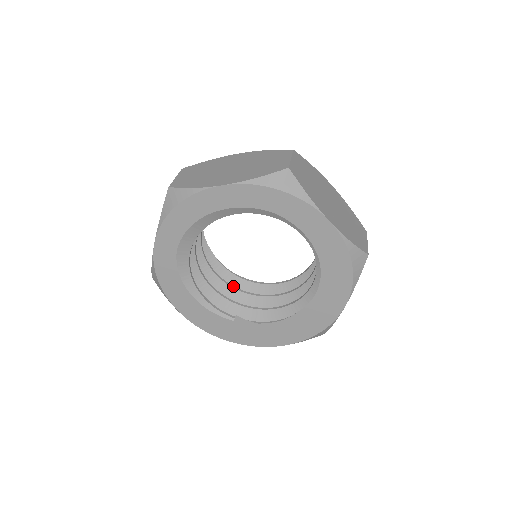
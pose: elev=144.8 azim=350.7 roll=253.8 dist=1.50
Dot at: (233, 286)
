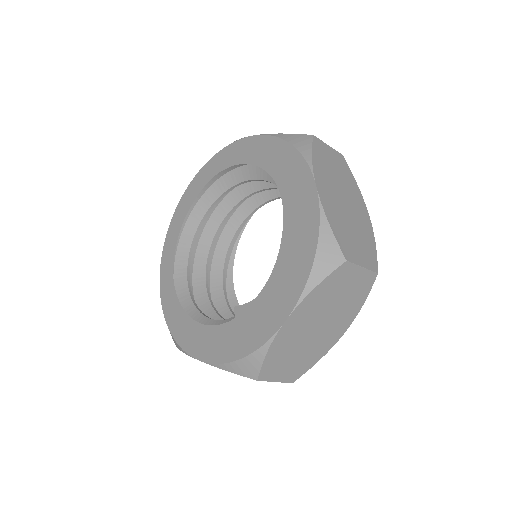
Dot at: occluded
